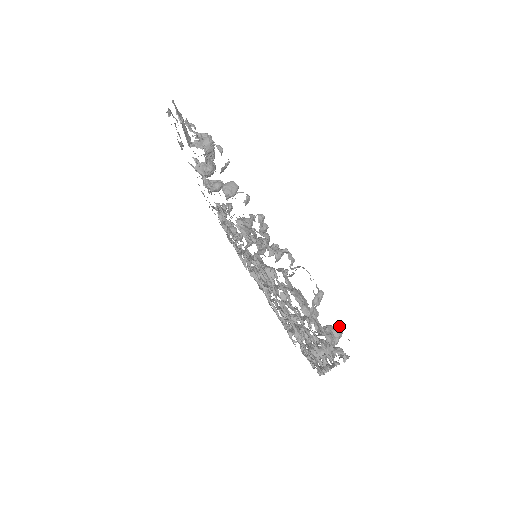
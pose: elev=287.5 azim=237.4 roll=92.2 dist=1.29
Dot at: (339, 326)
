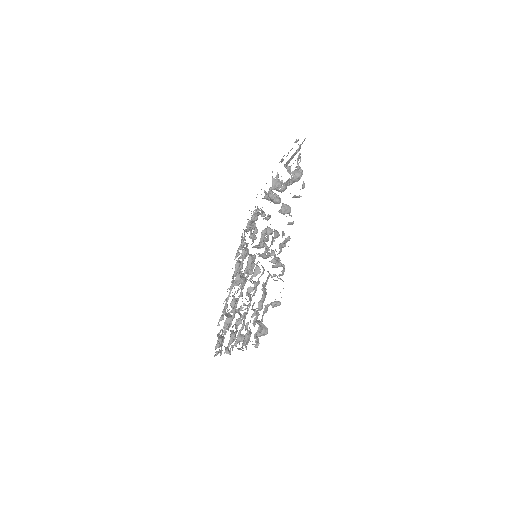
Dot at: occluded
